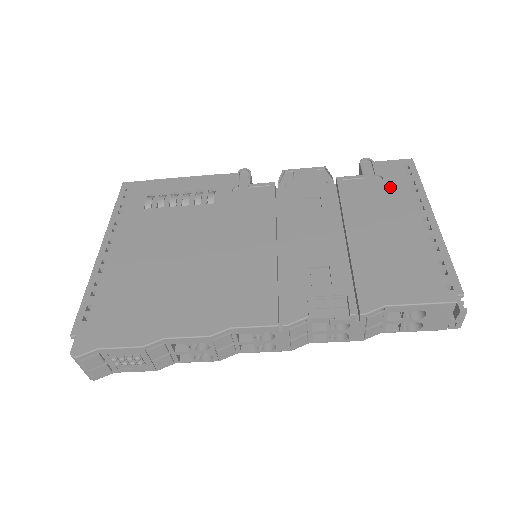
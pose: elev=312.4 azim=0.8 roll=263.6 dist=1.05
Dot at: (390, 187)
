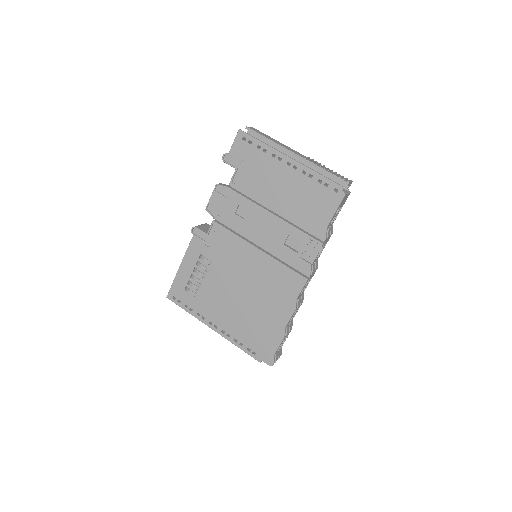
Dot at: (254, 162)
